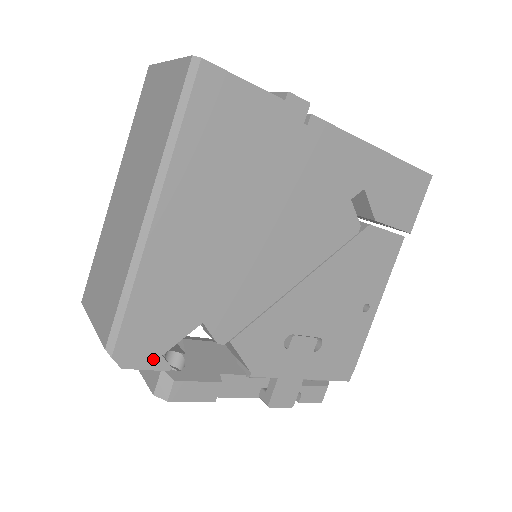
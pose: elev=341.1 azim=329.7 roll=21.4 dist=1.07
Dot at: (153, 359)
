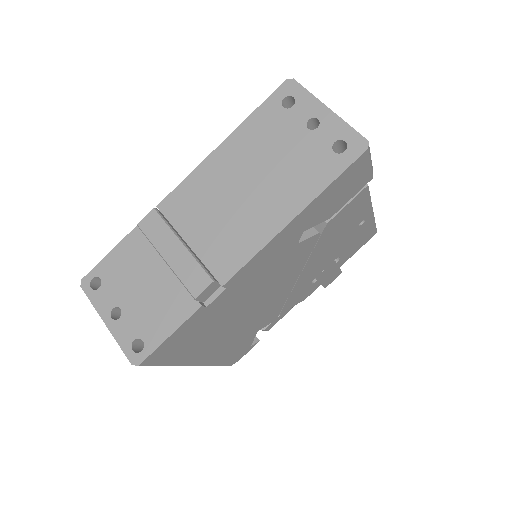
Dot at: (248, 350)
